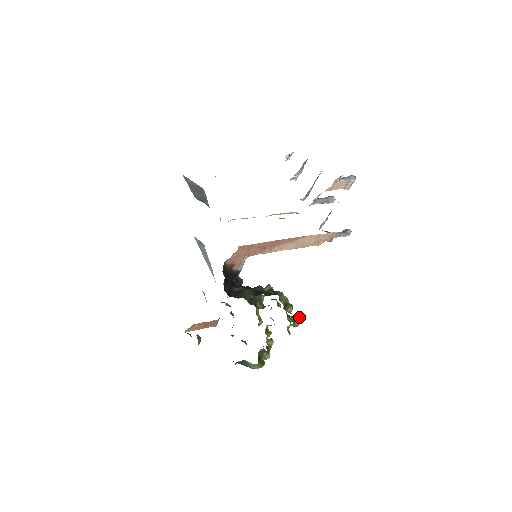
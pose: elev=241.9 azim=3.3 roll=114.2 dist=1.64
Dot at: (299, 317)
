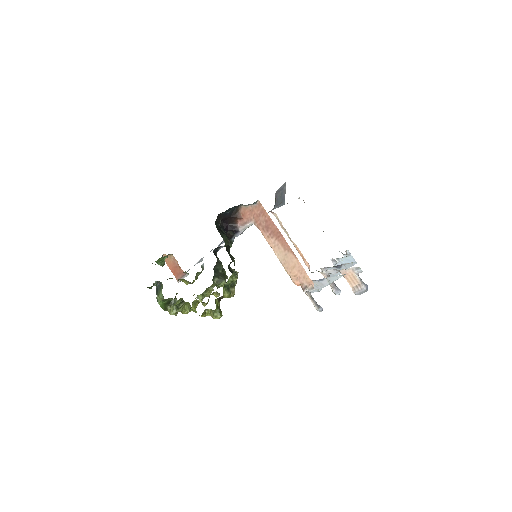
Dot at: (222, 315)
